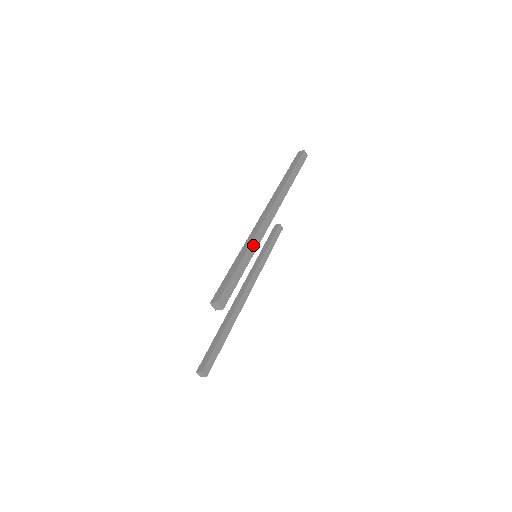
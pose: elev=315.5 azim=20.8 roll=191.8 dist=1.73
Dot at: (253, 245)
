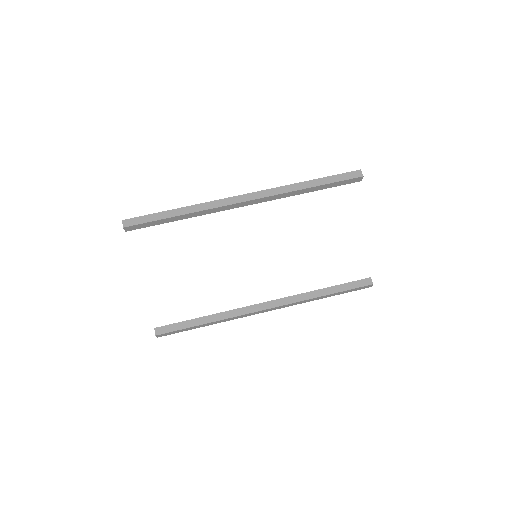
Dot at: (198, 207)
